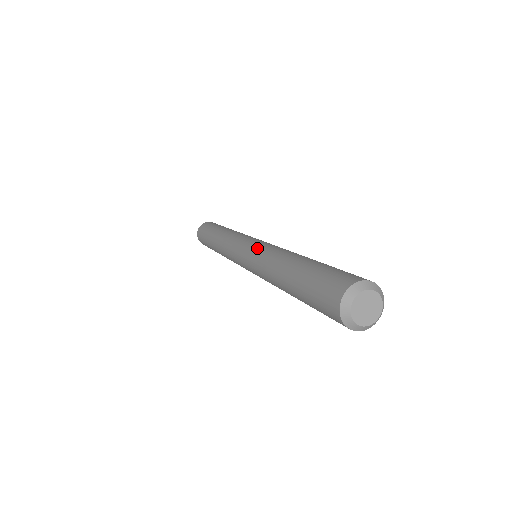
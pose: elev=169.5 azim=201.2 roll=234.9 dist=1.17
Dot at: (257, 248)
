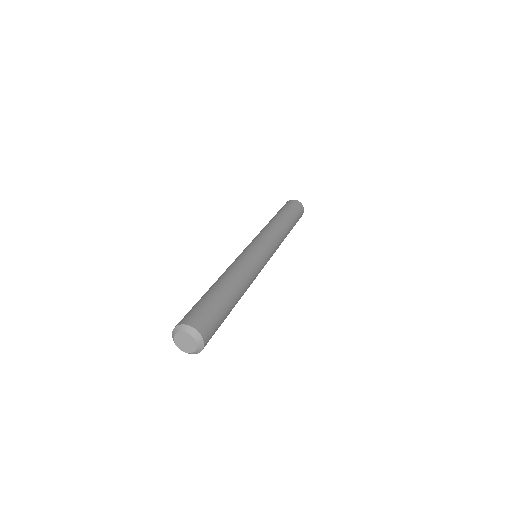
Dot at: (242, 254)
